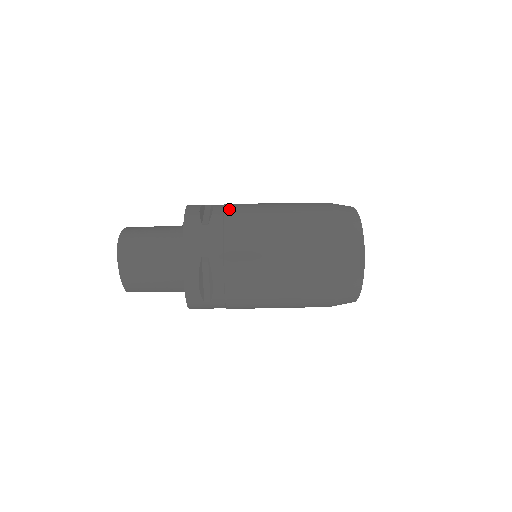
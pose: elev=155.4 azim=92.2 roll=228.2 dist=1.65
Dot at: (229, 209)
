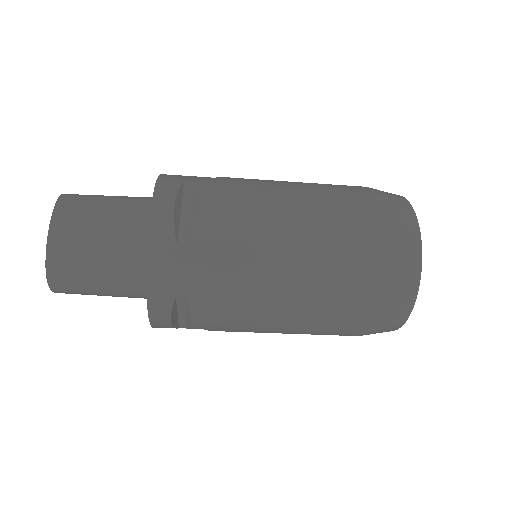
Dot at: occluded
